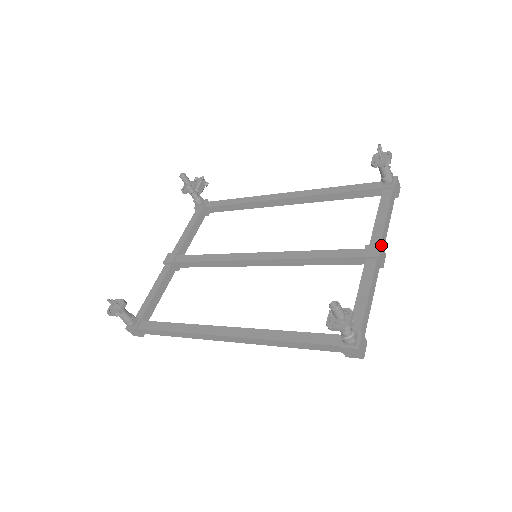
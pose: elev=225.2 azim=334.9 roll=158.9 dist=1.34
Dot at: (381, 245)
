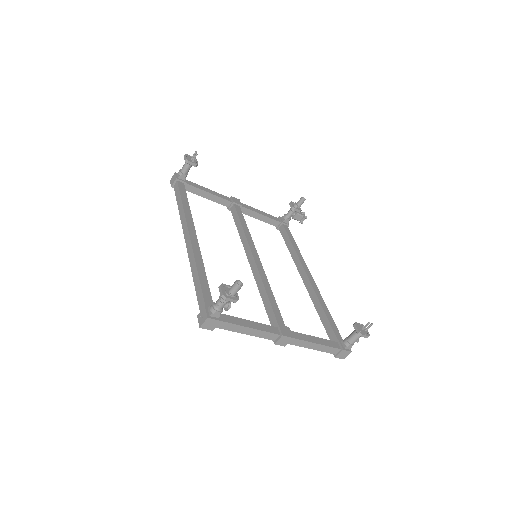
Dot at: (292, 337)
